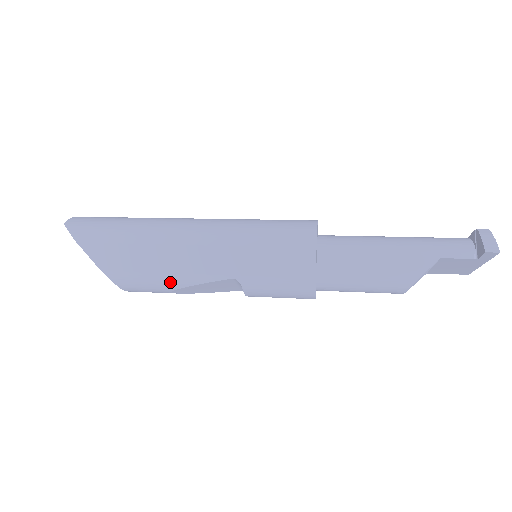
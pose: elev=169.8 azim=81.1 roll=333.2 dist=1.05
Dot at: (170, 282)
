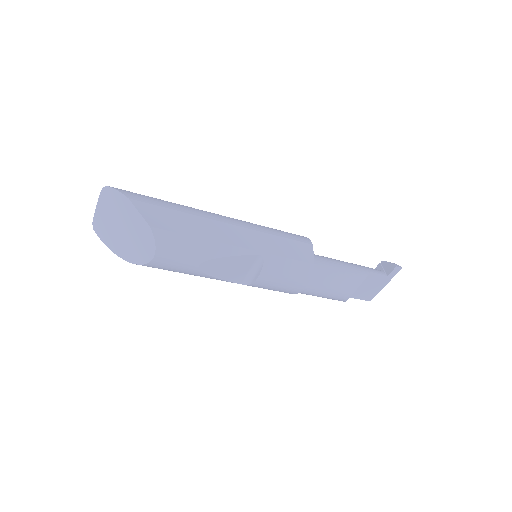
Dot at: (208, 250)
